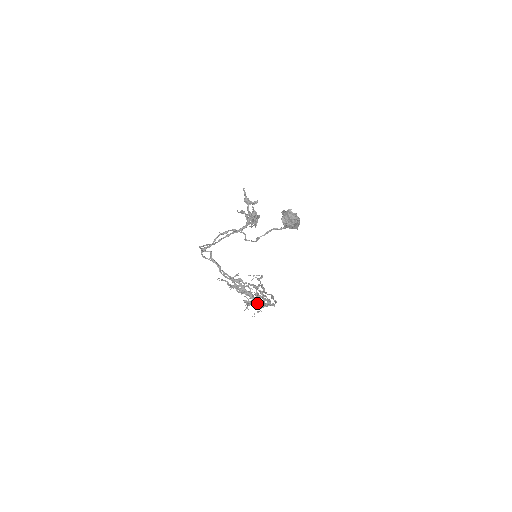
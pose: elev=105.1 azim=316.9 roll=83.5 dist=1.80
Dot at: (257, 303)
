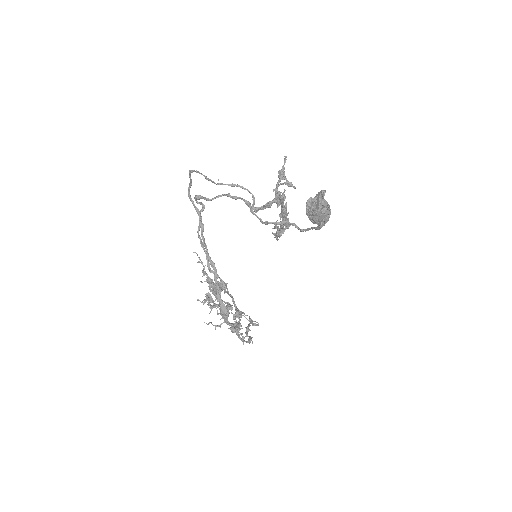
Dot at: (221, 309)
